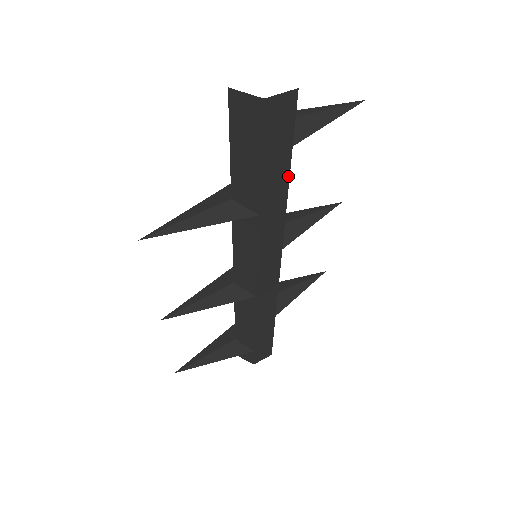
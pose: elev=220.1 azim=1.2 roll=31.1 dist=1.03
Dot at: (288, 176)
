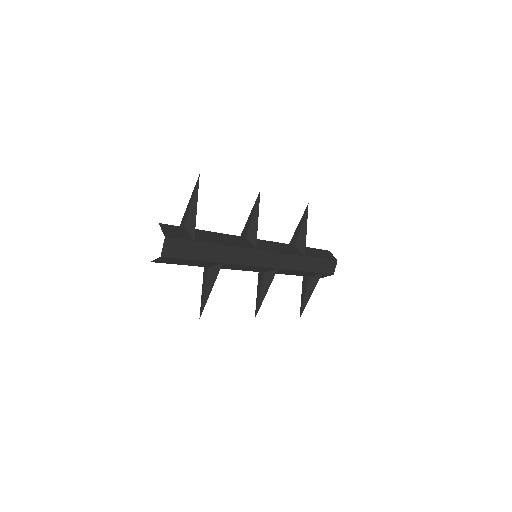
Dot at: (210, 244)
